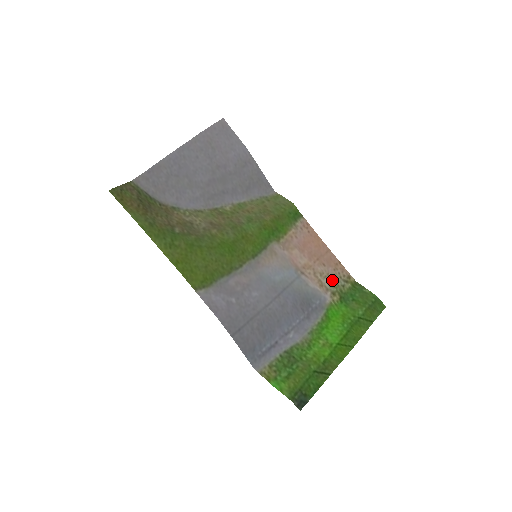
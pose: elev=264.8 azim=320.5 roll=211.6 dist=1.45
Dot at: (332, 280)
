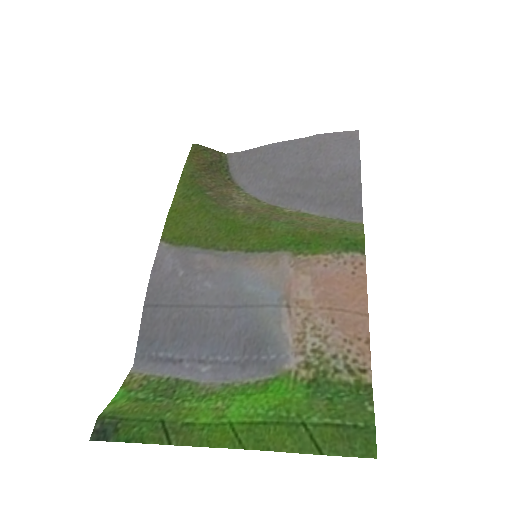
Dot at: (325, 348)
